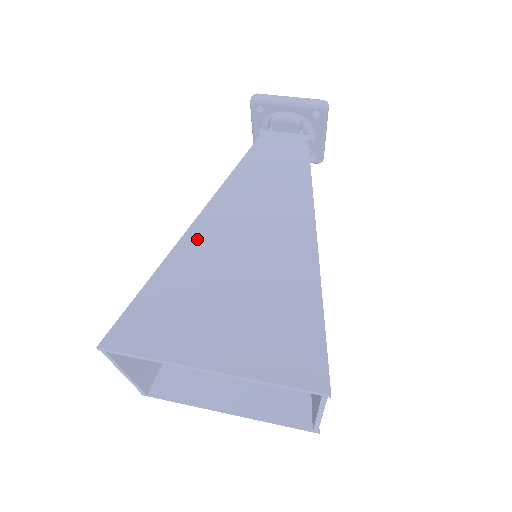
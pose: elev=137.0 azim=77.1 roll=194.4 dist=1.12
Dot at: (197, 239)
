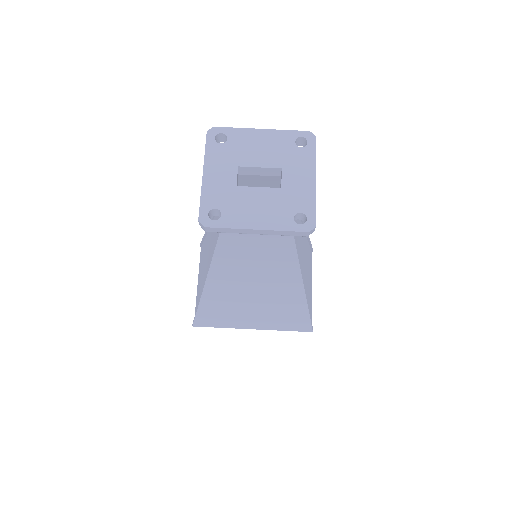
Dot at: (214, 294)
